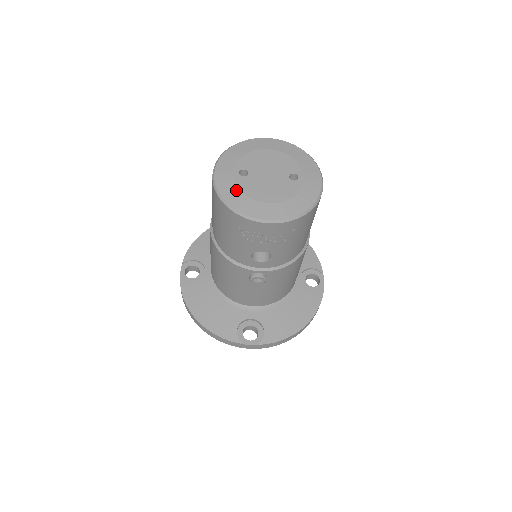
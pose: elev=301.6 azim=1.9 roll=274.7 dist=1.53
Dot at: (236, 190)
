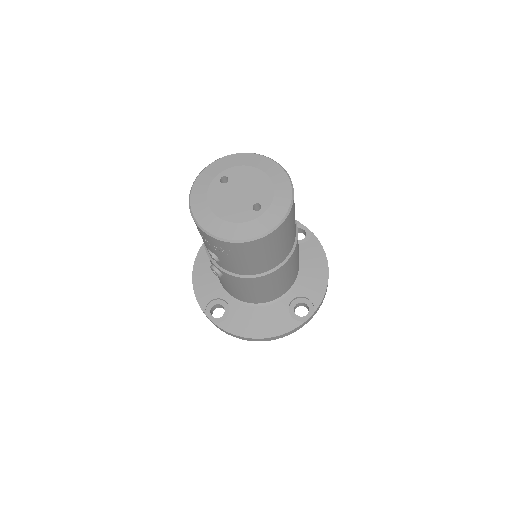
Dot at: (205, 190)
